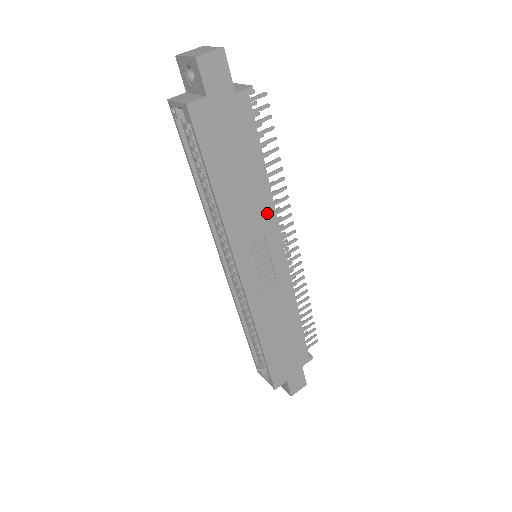
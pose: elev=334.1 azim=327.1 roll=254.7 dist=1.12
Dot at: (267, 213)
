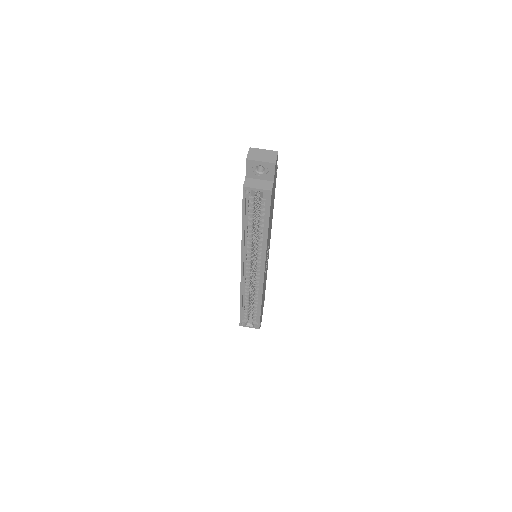
Dot at: occluded
